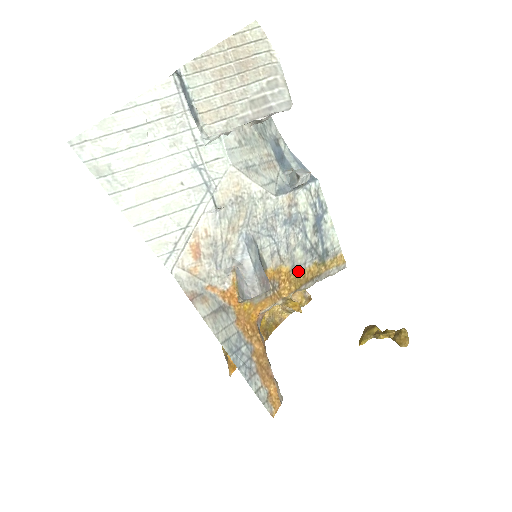
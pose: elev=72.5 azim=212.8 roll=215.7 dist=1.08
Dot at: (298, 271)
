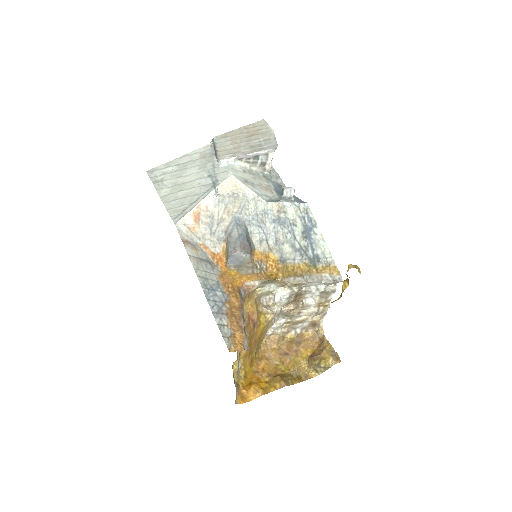
Dot at: (287, 264)
